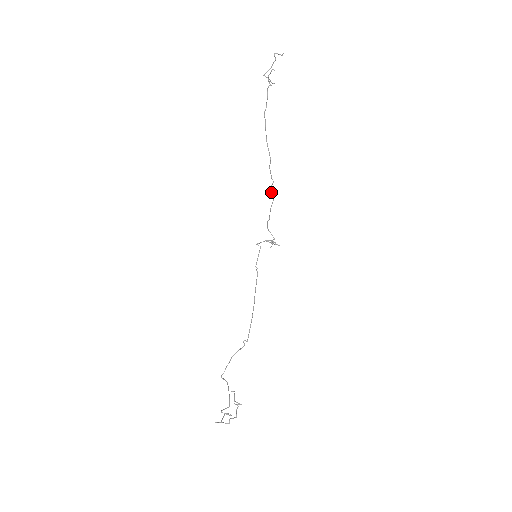
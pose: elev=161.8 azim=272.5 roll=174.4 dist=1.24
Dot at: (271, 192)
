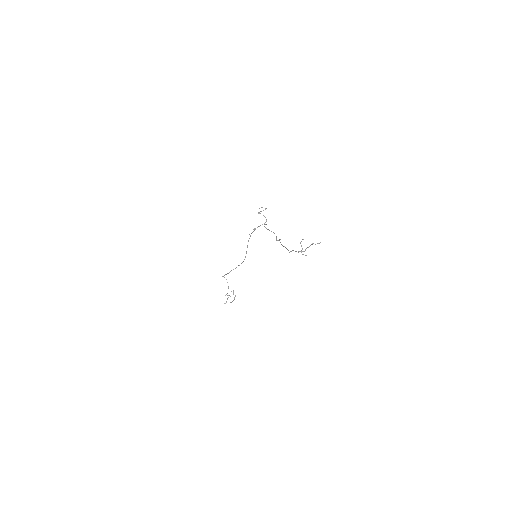
Dot at: (276, 238)
